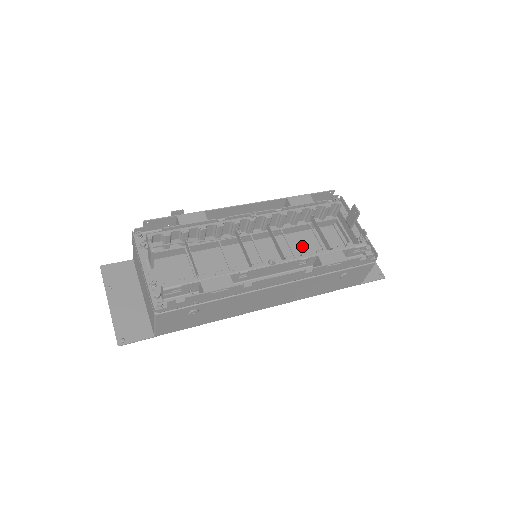
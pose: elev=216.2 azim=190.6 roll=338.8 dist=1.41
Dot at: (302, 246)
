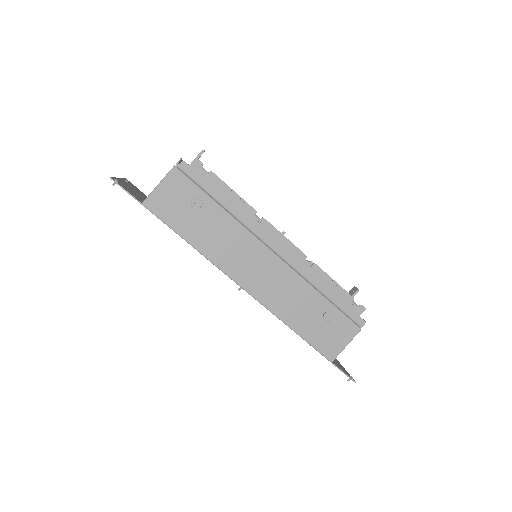
Dot at: occluded
